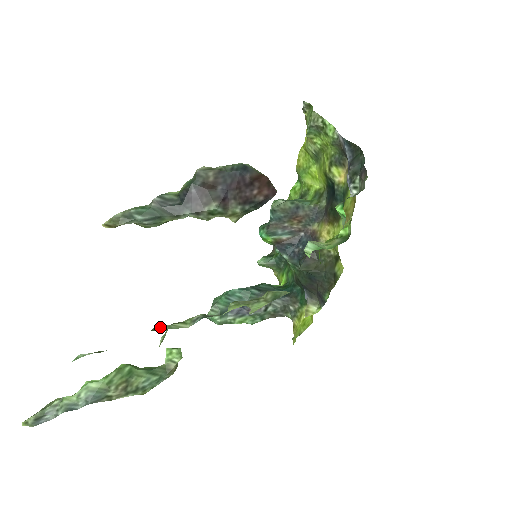
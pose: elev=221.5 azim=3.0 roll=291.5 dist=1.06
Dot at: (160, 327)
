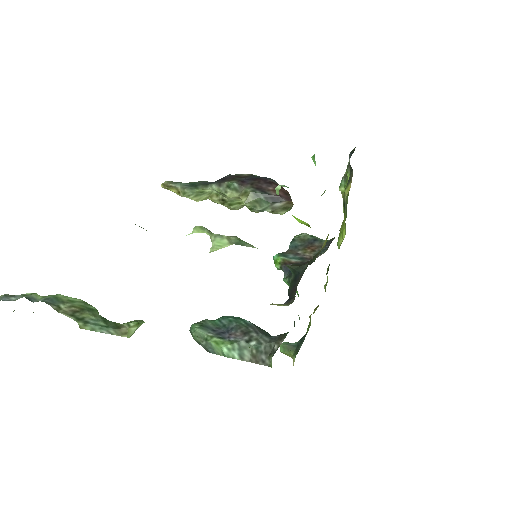
Dot at: occluded
